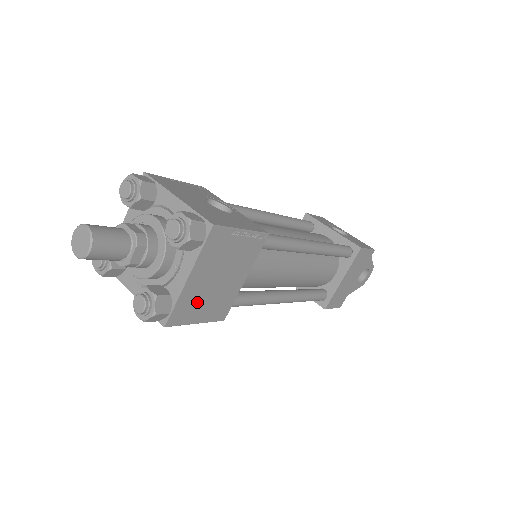
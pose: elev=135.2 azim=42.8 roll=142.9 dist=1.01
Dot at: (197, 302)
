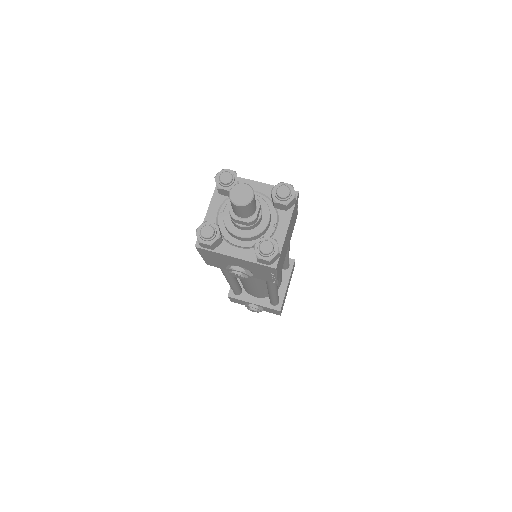
Dot at: (282, 255)
